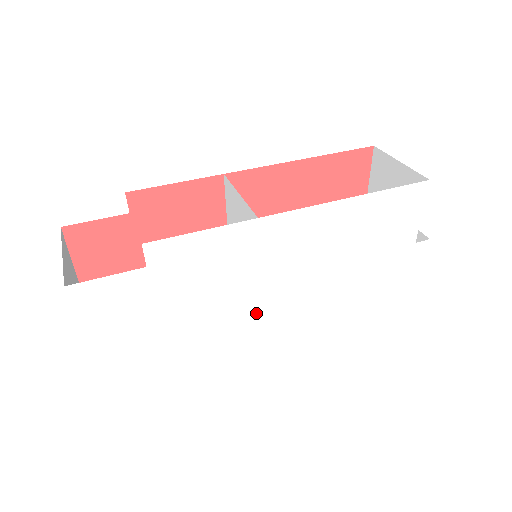
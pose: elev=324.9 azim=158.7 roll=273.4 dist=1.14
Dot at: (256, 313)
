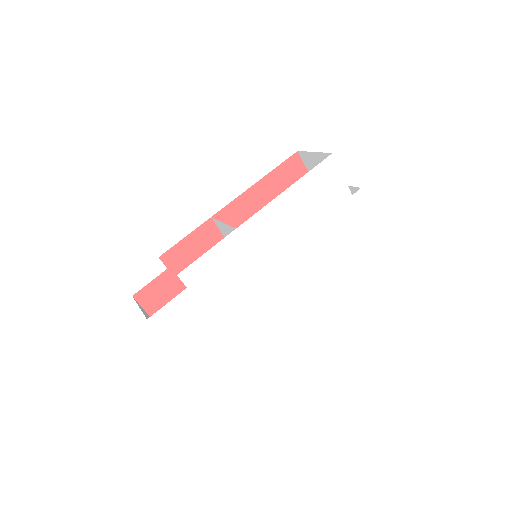
Dot at: (271, 289)
